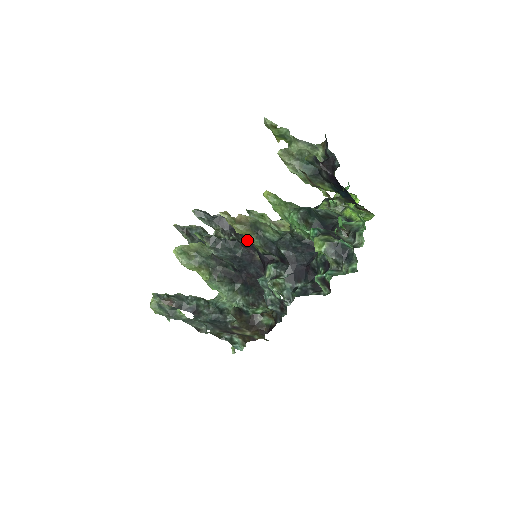
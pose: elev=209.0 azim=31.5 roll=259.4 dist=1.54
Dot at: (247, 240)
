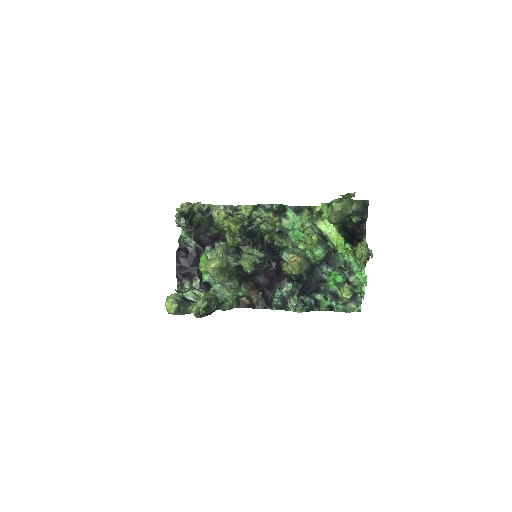
Dot at: occluded
